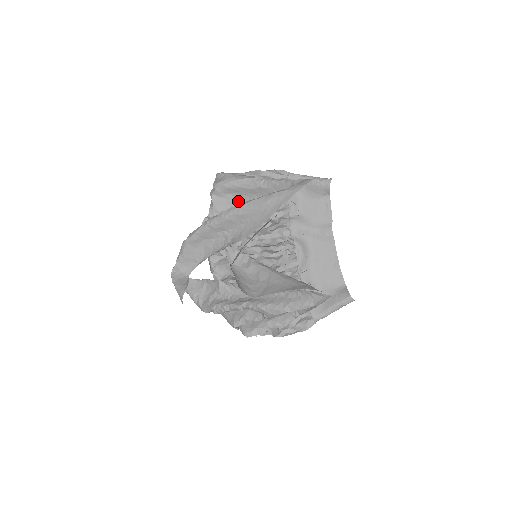
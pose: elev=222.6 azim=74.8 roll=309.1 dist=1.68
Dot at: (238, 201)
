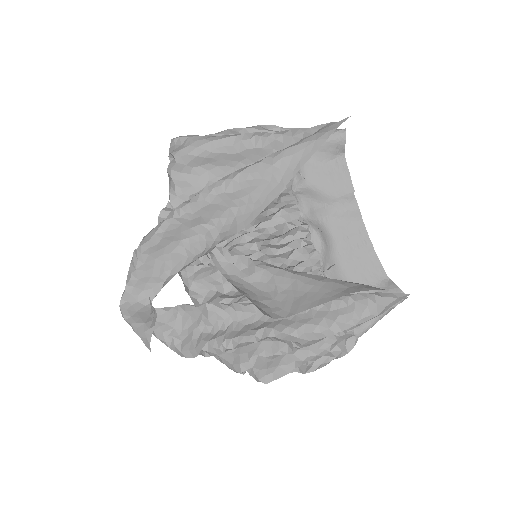
Dot at: (214, 176)
